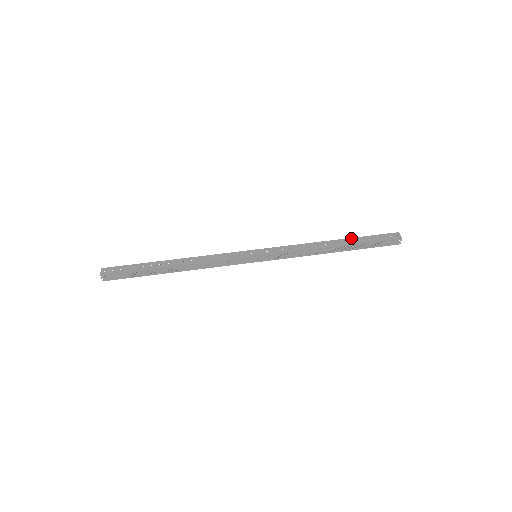
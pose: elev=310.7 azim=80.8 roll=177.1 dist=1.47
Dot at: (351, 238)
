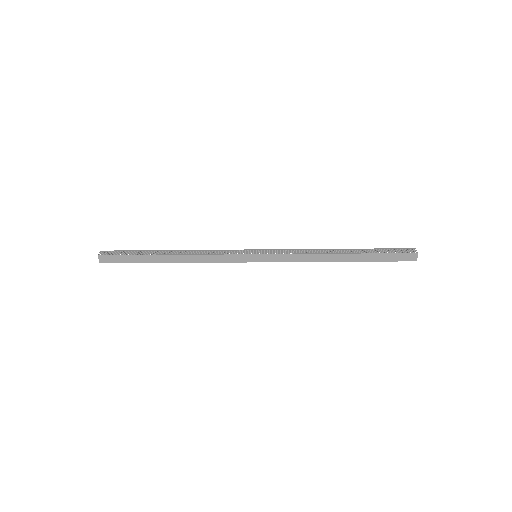
Dot at: occluded
